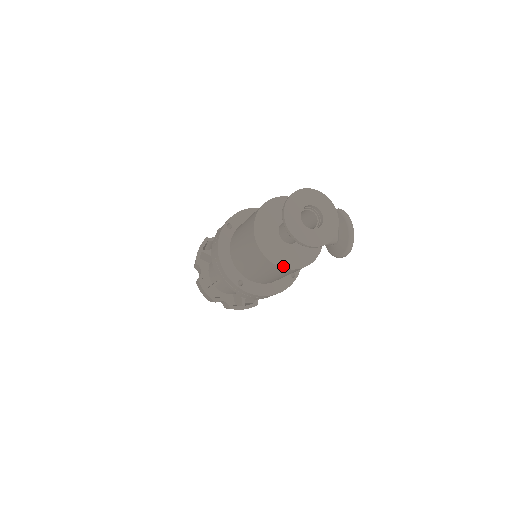
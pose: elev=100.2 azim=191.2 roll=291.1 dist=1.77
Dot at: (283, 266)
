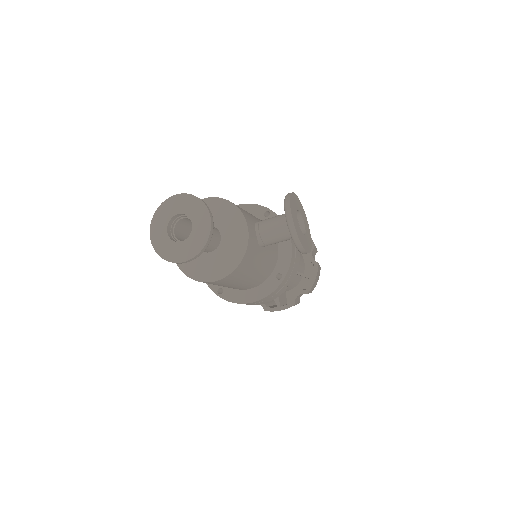
Dot at: (200, 279)
